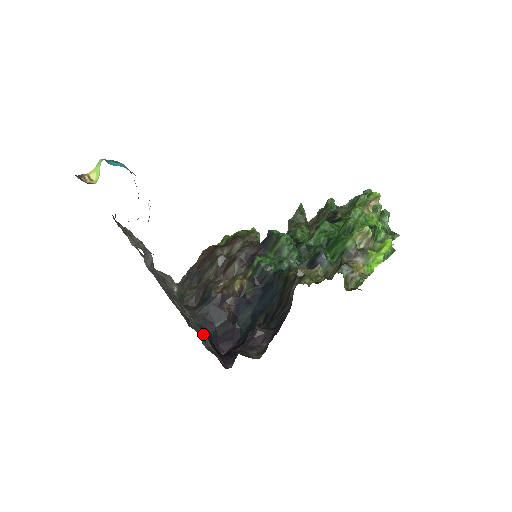
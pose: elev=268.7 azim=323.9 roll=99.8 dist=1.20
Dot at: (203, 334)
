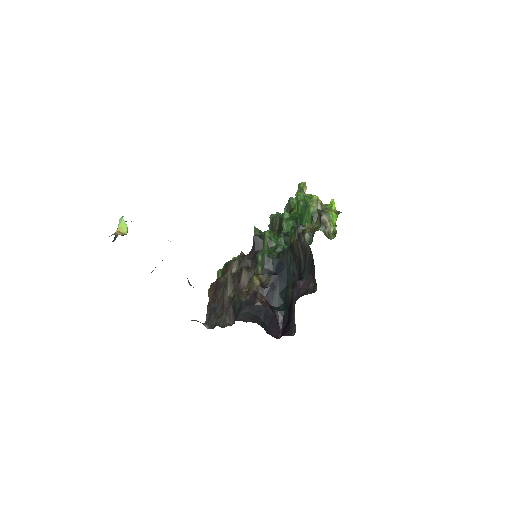
Dot at: (258, 324)
